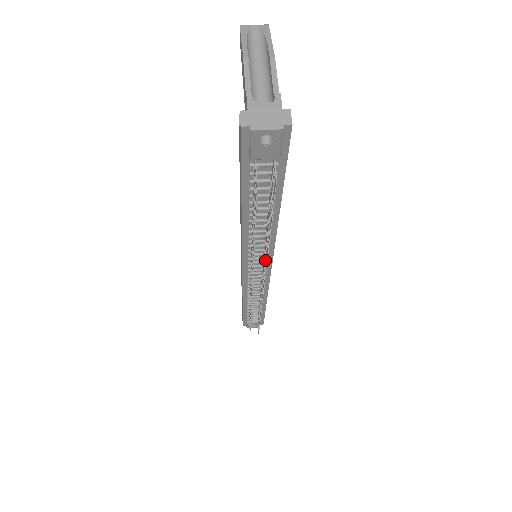
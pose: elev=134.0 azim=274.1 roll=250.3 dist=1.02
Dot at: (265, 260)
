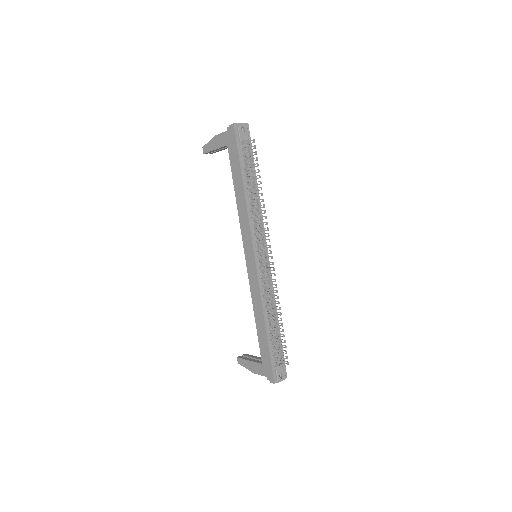
Dot at: occluded
